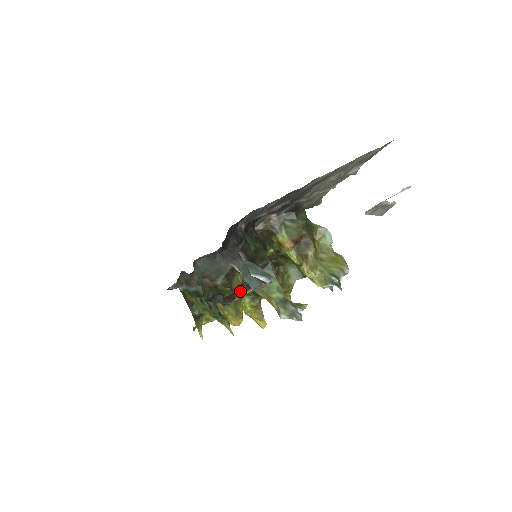
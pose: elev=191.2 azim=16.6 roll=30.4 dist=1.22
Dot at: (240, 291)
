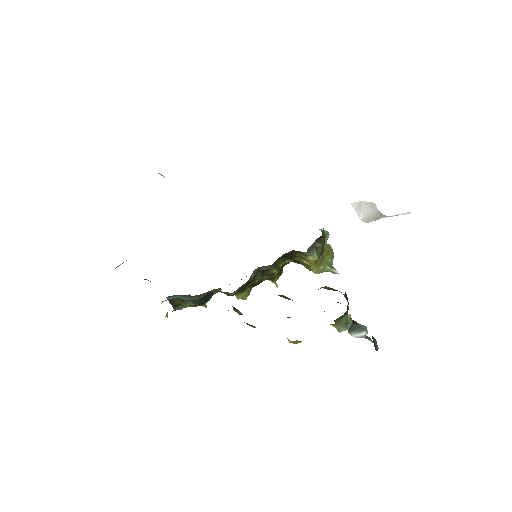
Dot at: occluded
